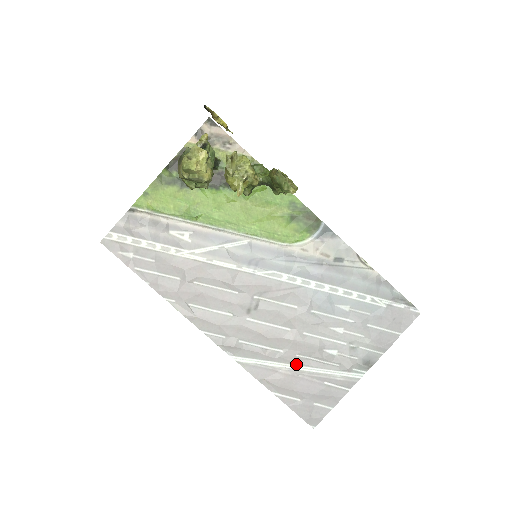
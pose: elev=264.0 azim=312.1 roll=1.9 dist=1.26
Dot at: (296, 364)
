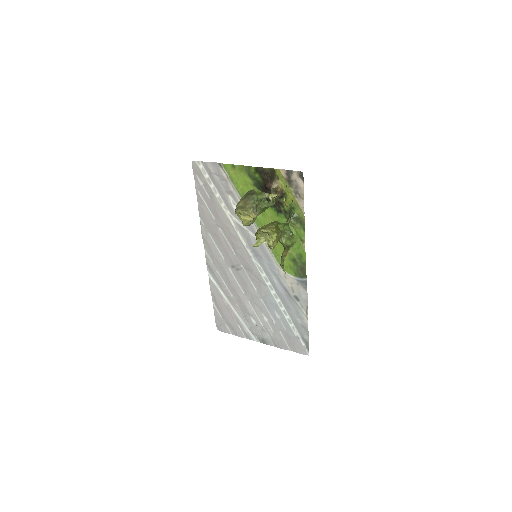
Dot at: (233, 306)
